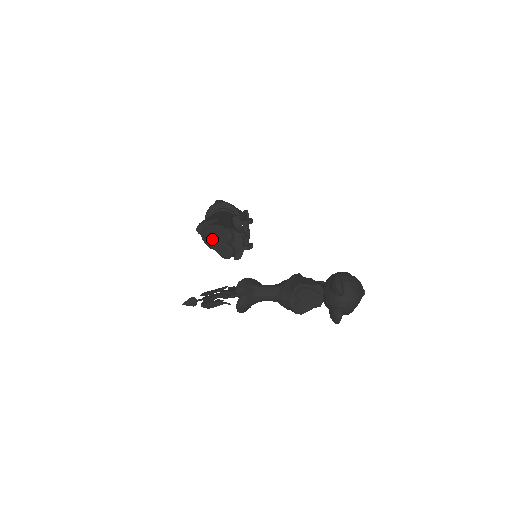
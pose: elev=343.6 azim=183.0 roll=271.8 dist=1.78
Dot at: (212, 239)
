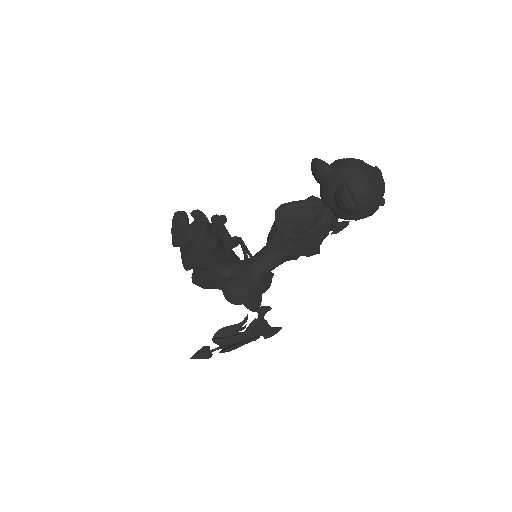
Dot at: (172, 238)
